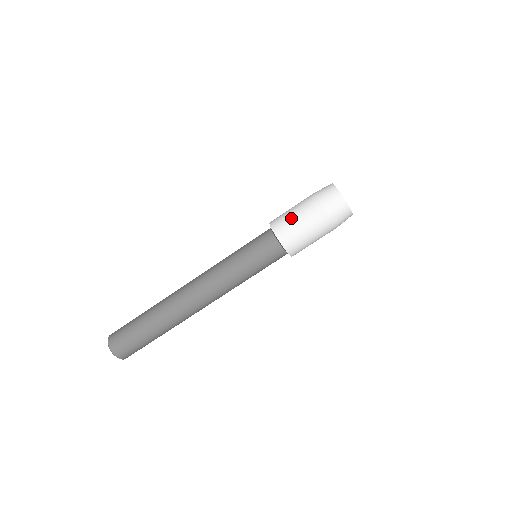
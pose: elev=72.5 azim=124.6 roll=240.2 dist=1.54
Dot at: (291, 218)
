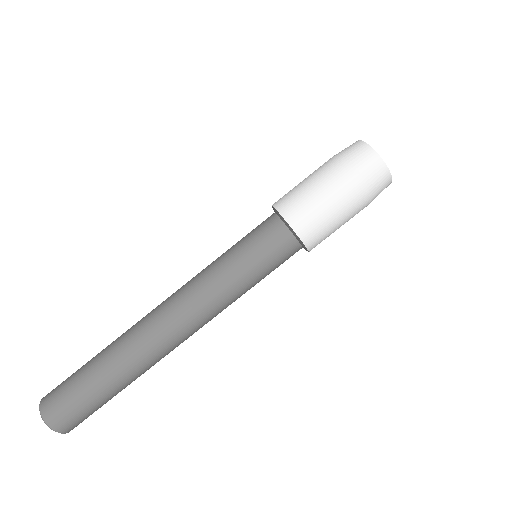
Dot at: (311, 199)
